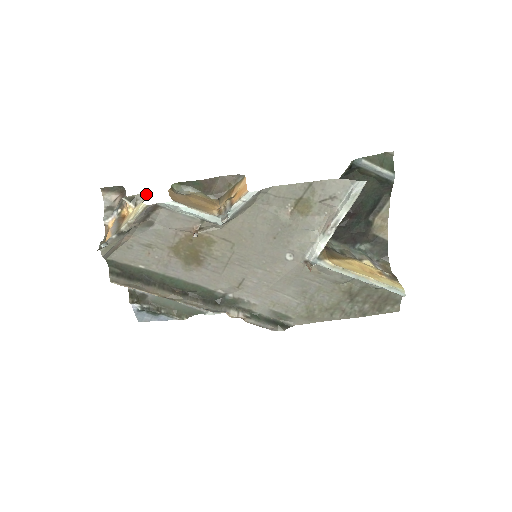
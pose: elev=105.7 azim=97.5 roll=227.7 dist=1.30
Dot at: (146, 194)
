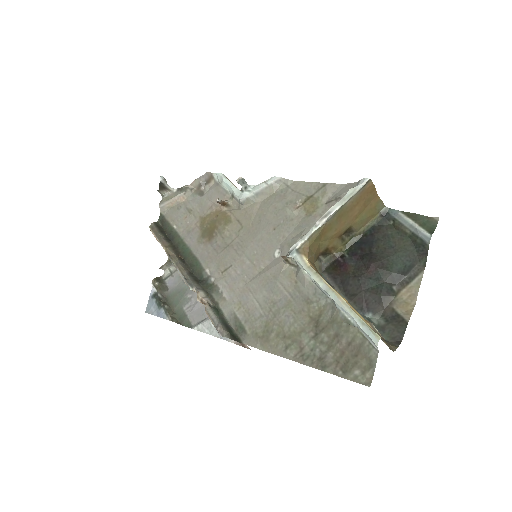
Dot at: occluded
